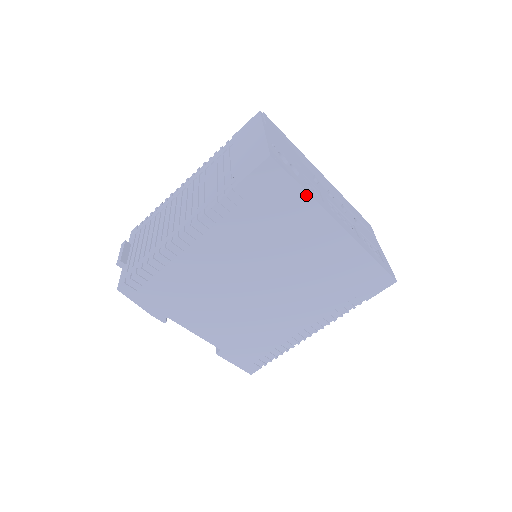
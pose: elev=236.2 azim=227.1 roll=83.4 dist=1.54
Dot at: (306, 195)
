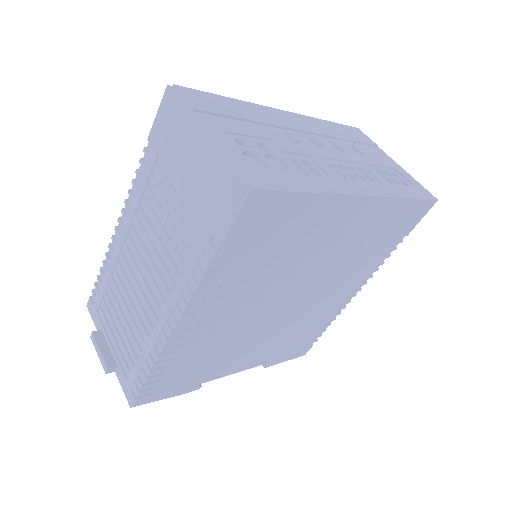
Dot at: (315, 196)
